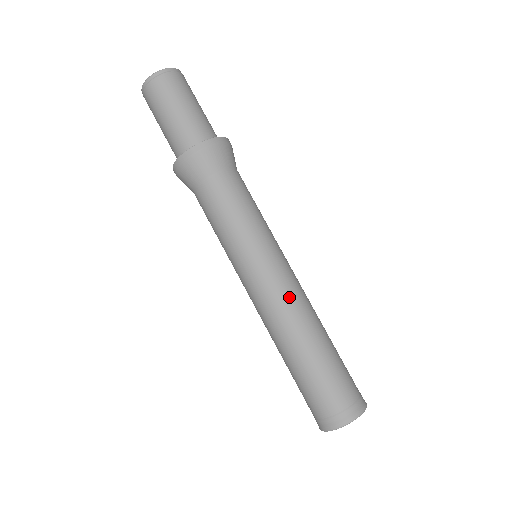
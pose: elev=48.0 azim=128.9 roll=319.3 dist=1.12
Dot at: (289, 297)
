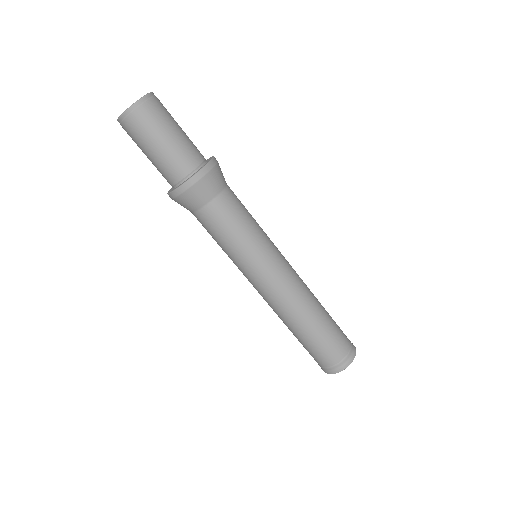
Dot at: (291, 291)
